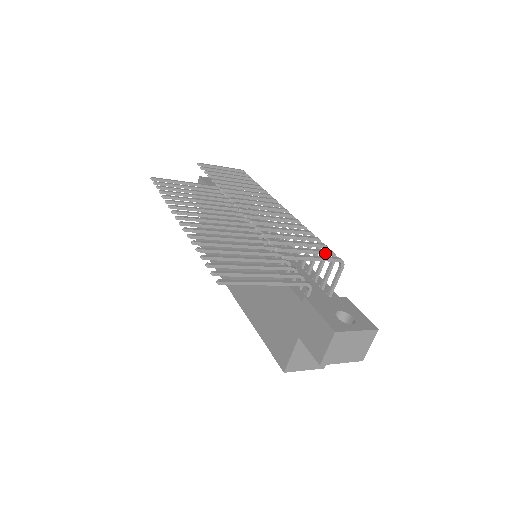
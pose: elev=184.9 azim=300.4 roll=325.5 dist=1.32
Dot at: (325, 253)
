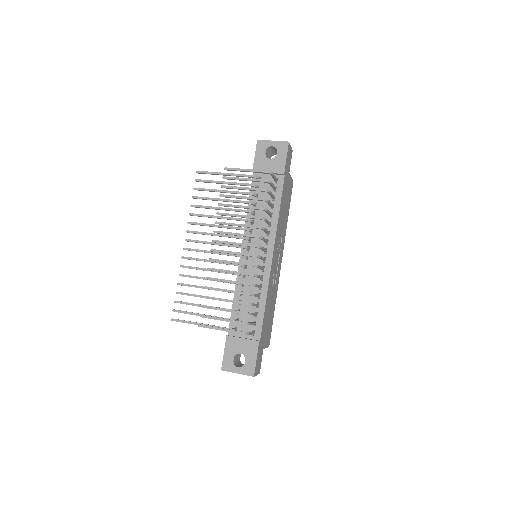
Dot at: (238, 323)
